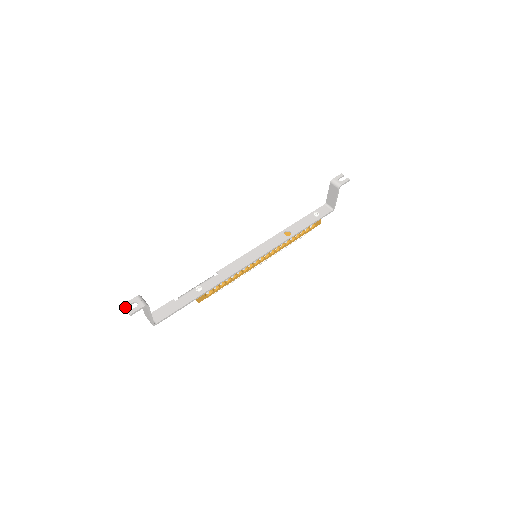
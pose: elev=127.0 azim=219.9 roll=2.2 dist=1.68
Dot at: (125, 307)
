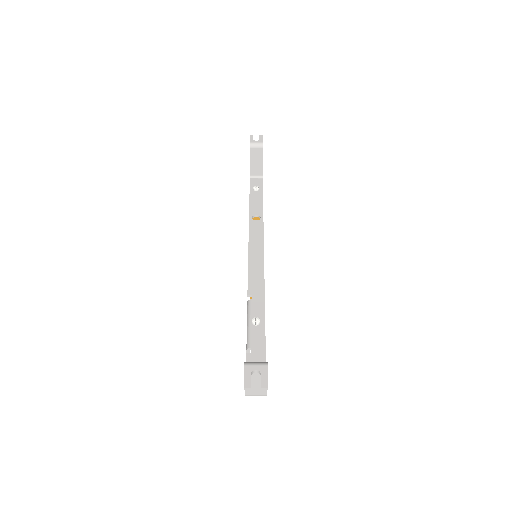
Dot at: (250, 388)
